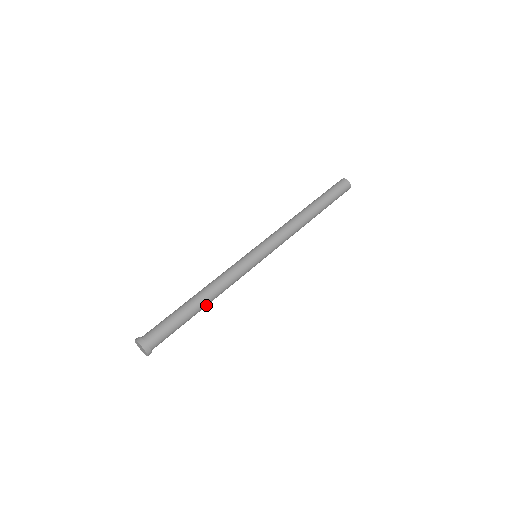
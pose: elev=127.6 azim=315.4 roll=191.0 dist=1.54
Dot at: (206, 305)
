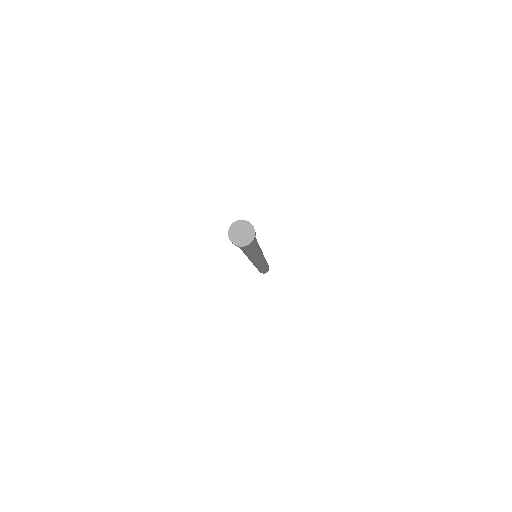
Dot at: occluded
